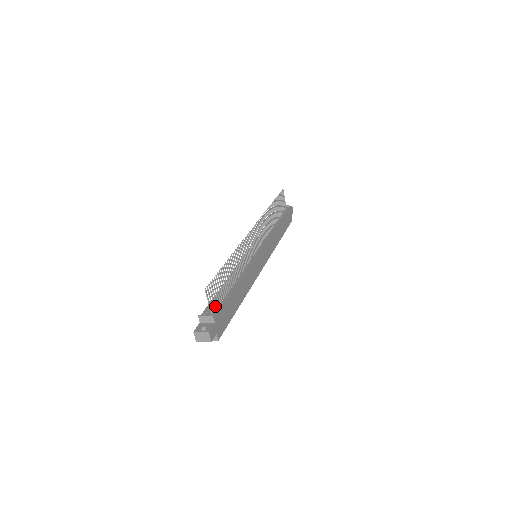
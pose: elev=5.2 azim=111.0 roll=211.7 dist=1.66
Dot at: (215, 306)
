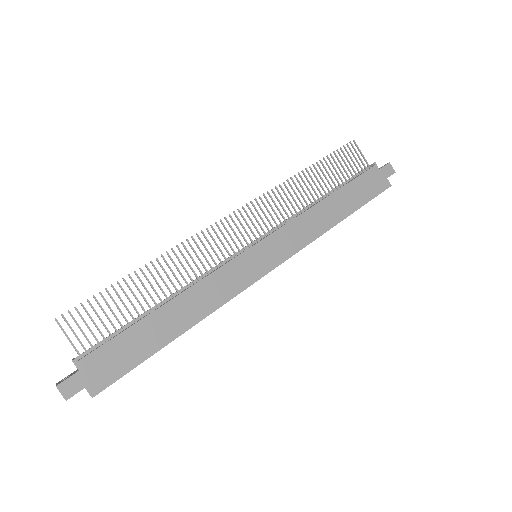
Dot at: (91, 344)
